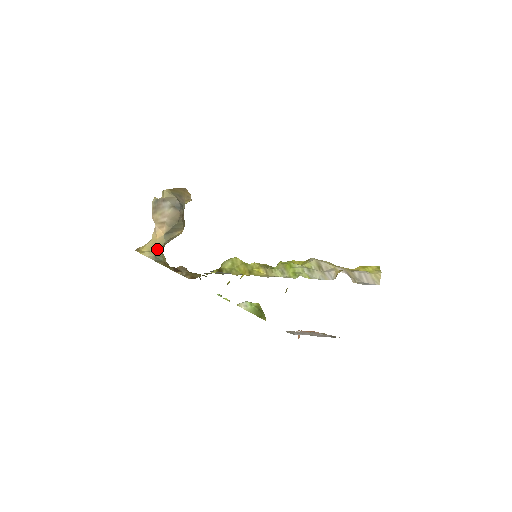
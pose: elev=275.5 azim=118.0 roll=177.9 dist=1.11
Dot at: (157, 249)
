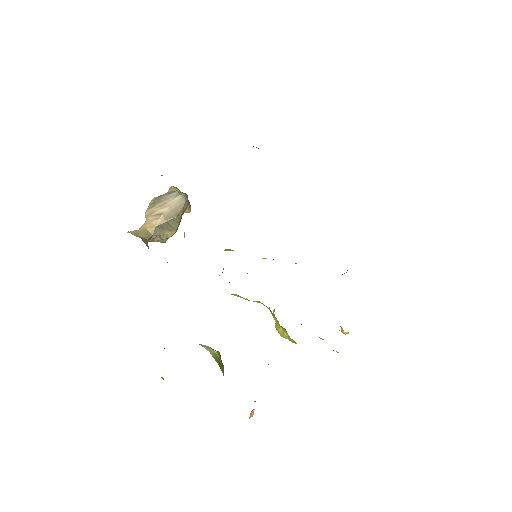
Dot at: (144, 236)
